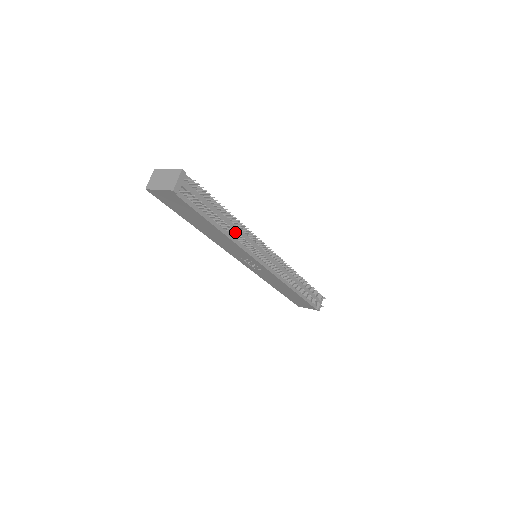
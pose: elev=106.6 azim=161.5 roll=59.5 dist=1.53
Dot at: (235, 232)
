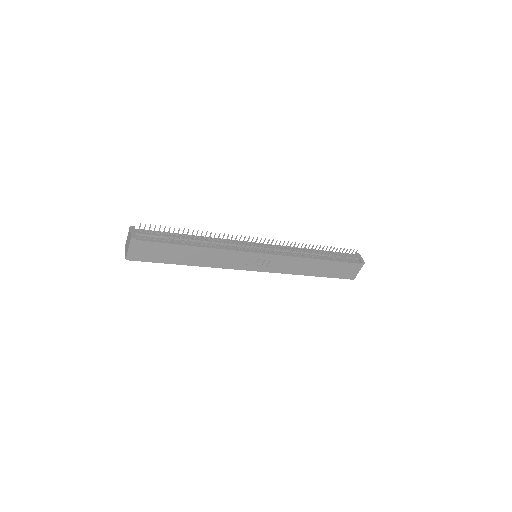
Dot at: (210, 243)
